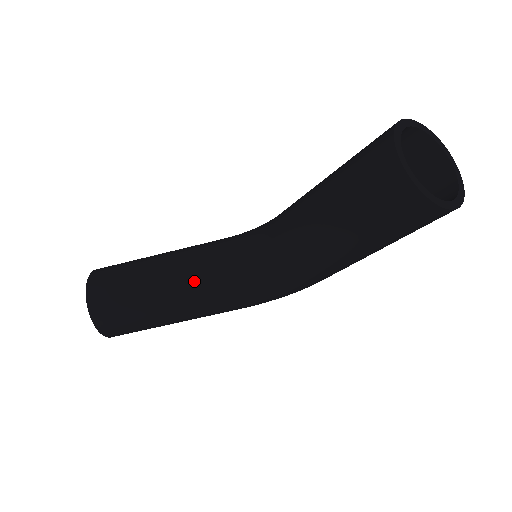
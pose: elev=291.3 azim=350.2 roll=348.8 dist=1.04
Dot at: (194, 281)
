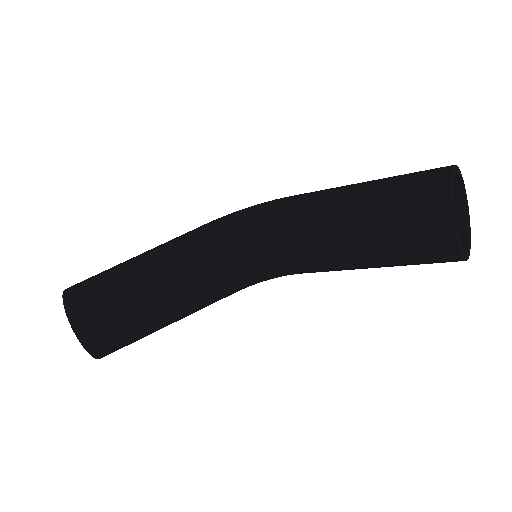
Dot at: (200, 296)
